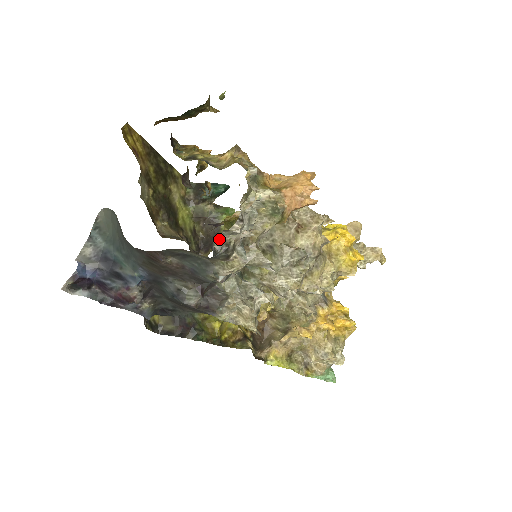
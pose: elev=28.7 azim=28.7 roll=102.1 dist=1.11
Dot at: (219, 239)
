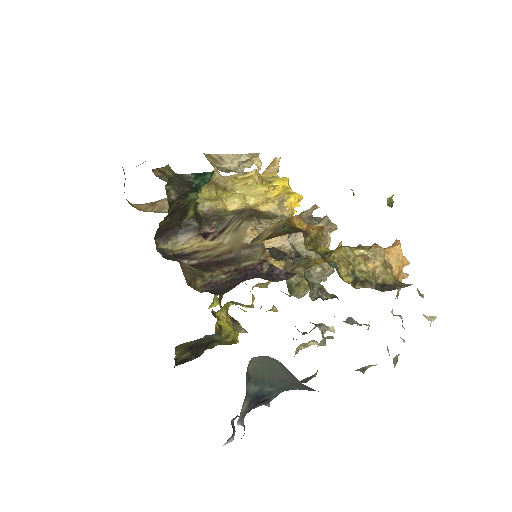
Dot at: (393, 359)
